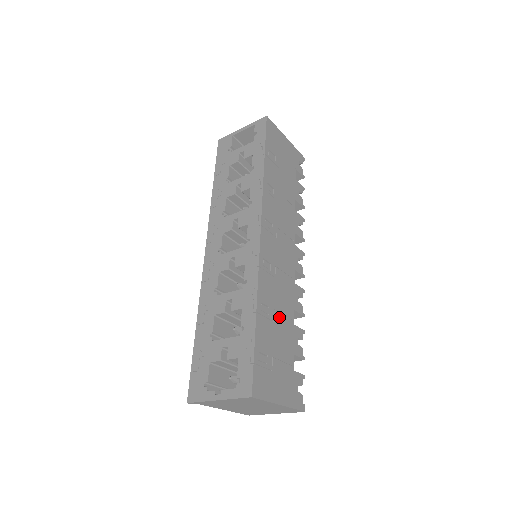
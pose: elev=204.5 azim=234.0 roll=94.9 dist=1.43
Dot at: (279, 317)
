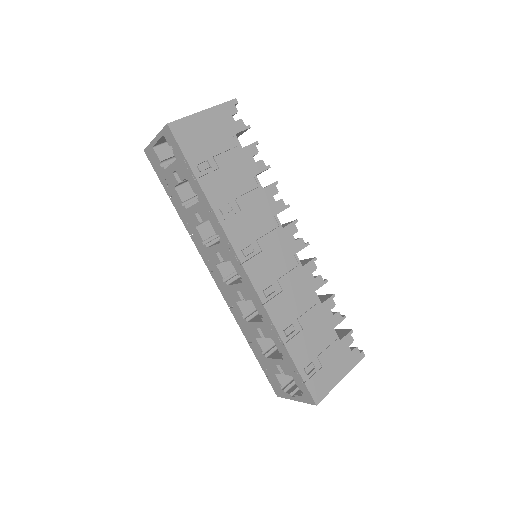
Dot at: (305, 318)
